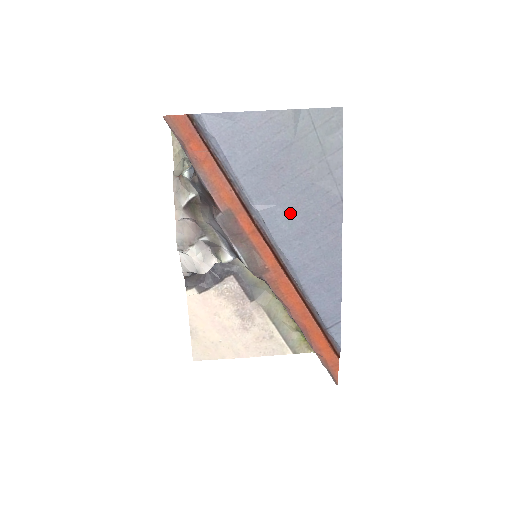
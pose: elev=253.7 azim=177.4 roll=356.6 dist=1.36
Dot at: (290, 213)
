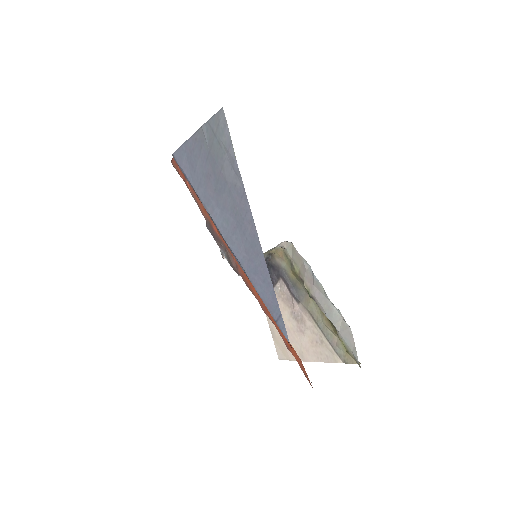
Dot at: (224, 212)
